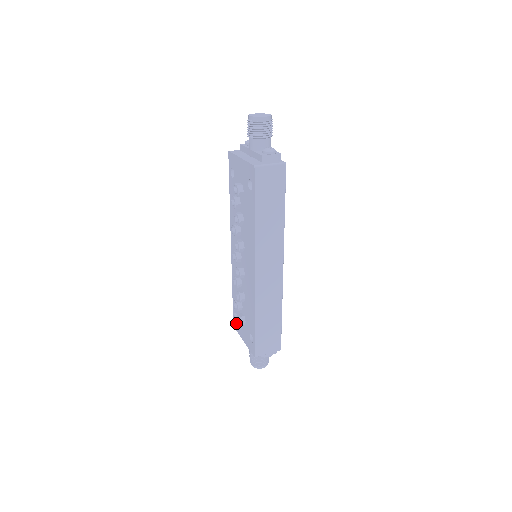
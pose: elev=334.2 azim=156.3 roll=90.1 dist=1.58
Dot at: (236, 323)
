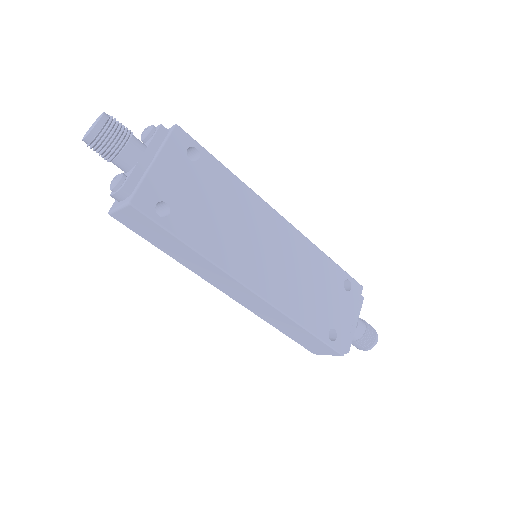
Dot at: occluded
